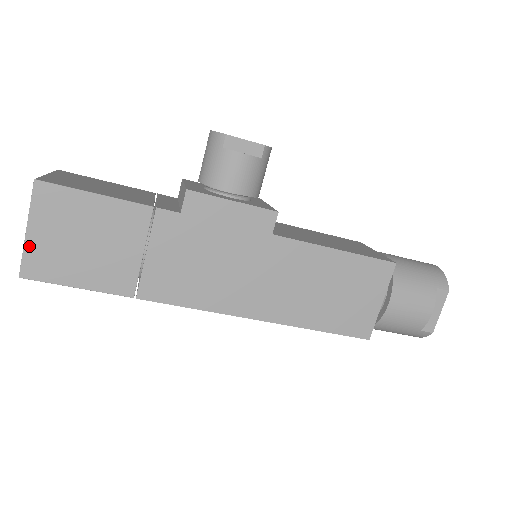
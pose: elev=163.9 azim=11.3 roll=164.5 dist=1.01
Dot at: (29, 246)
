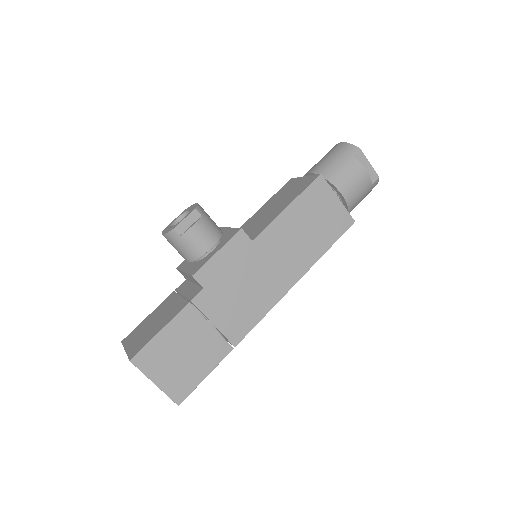
Dot at: (165, 389)
